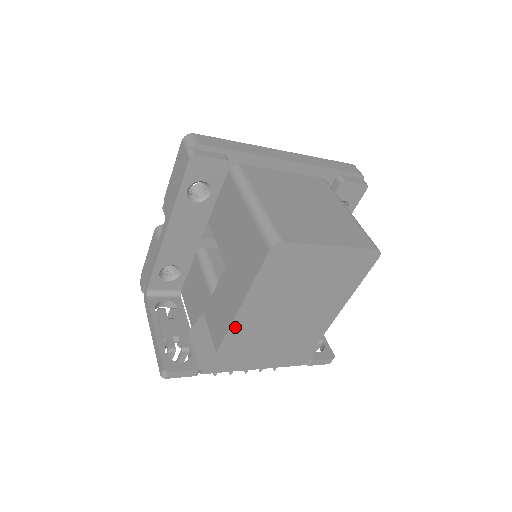
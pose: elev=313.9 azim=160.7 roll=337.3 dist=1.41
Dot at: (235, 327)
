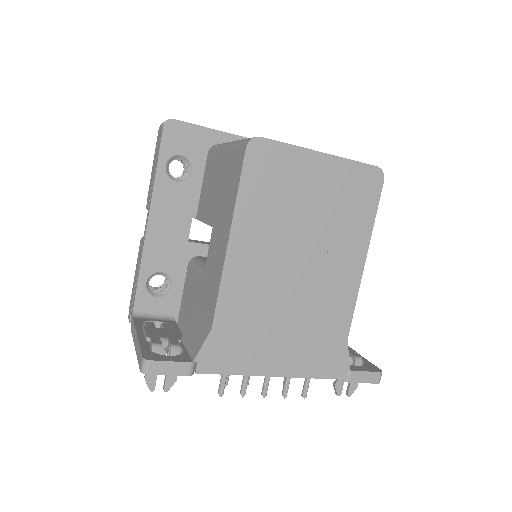
Dot at: (228, 280)
